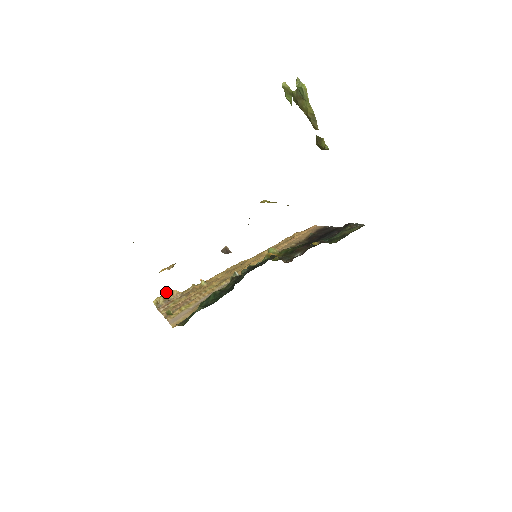
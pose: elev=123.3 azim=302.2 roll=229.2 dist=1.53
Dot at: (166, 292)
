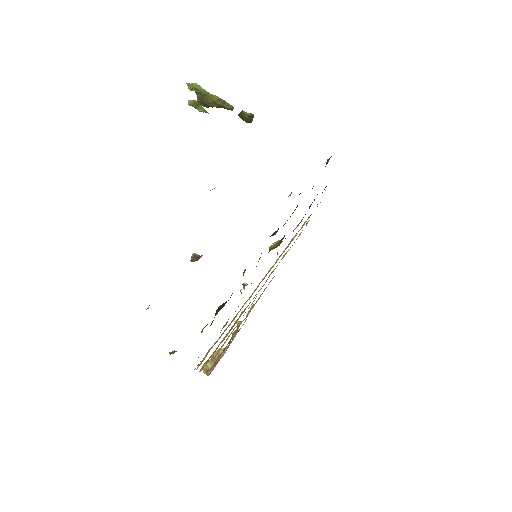
Dot at: occluded
